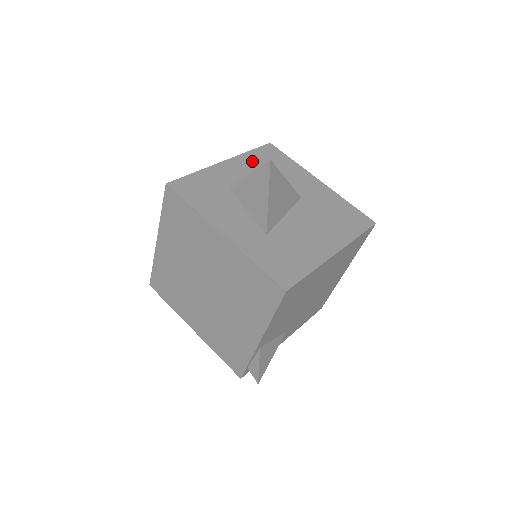
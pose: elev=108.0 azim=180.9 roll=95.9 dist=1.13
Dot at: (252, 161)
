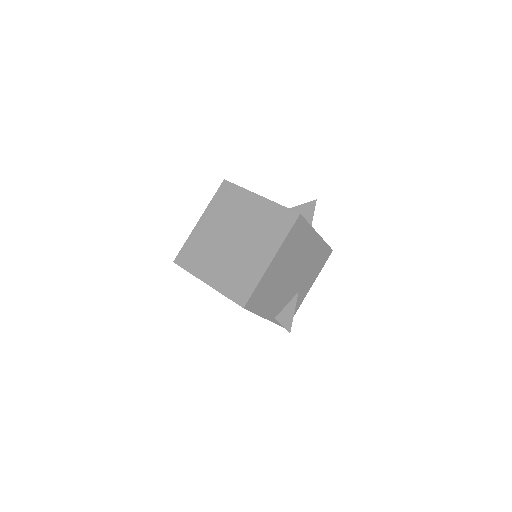
Dot at: (215, 208)
